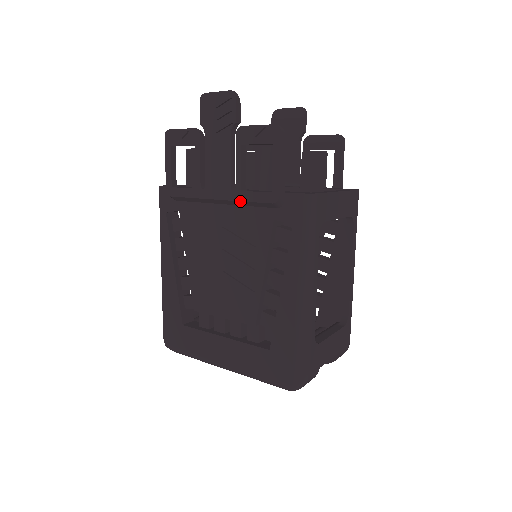
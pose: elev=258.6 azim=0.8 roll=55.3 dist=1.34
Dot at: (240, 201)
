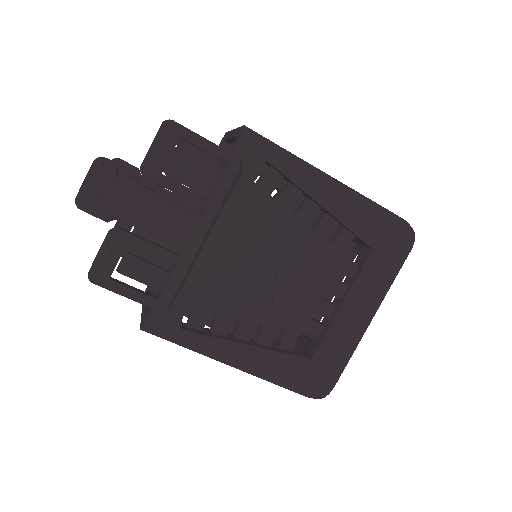
Dot at: (218, 208)
